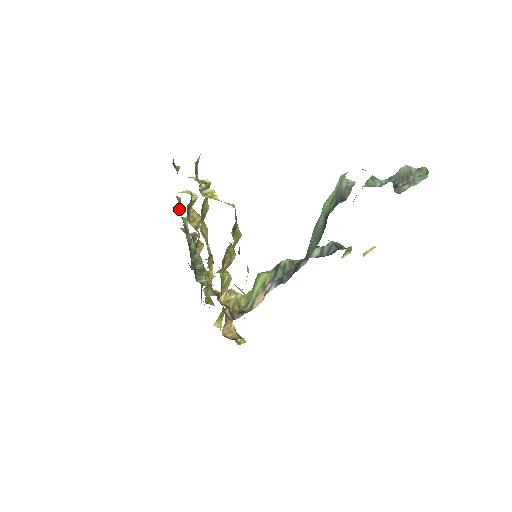
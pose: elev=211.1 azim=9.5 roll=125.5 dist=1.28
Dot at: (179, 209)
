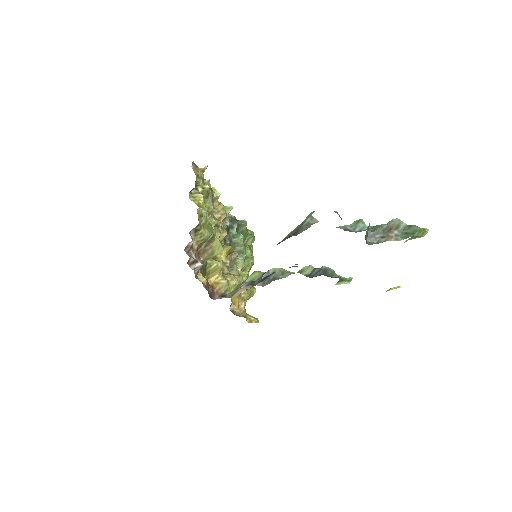
Dot at: occluded
